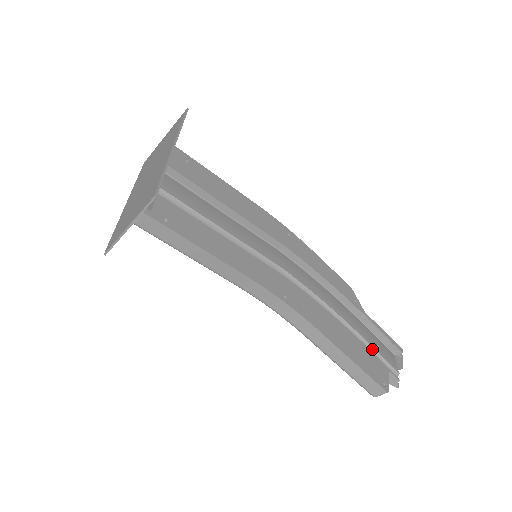
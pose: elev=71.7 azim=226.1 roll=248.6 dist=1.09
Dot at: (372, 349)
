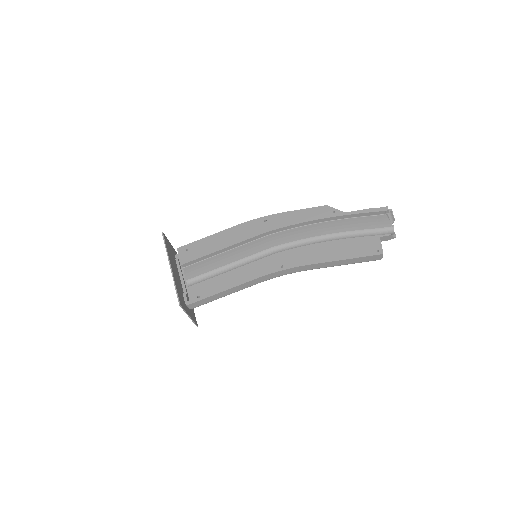
Dot at: (363, 231)
